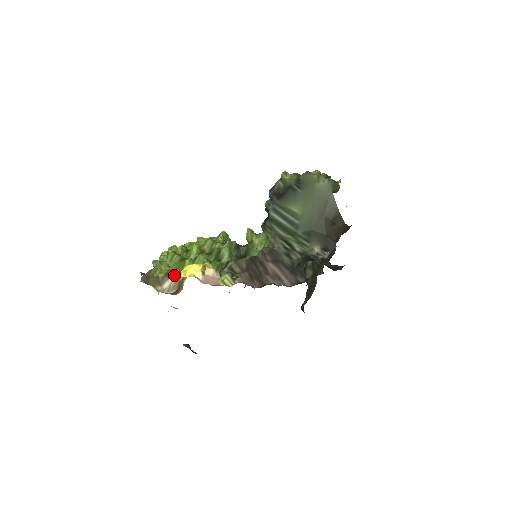
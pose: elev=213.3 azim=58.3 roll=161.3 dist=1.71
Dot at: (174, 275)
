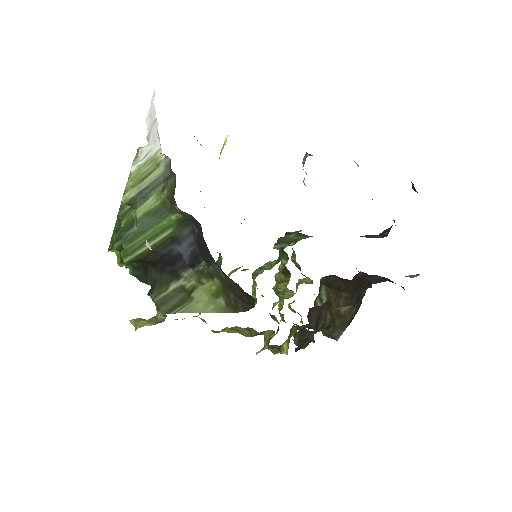
Dot at: occluded
